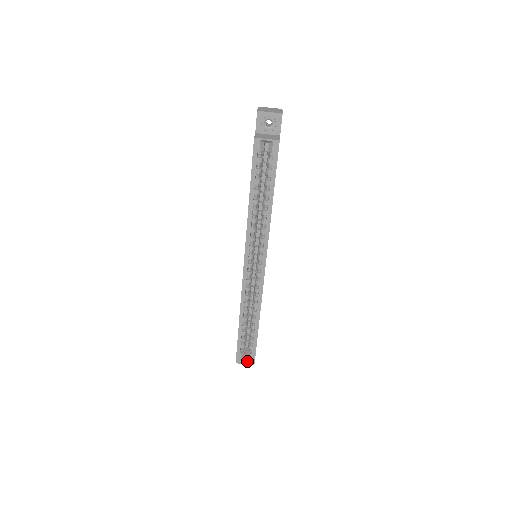
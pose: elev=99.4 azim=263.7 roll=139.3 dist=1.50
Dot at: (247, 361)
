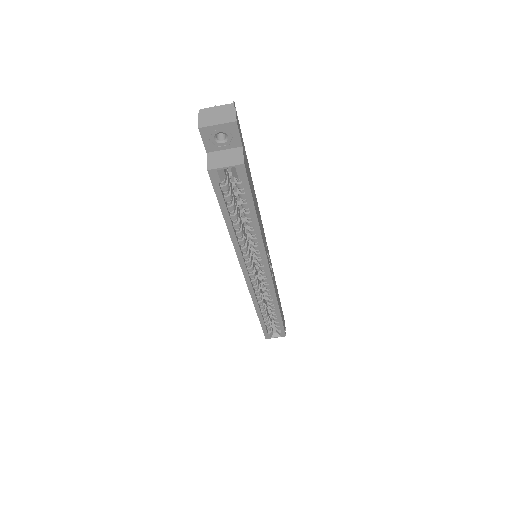
Dot at: occluded
